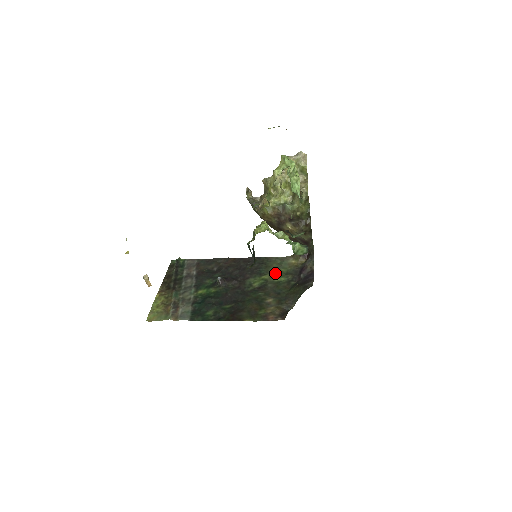
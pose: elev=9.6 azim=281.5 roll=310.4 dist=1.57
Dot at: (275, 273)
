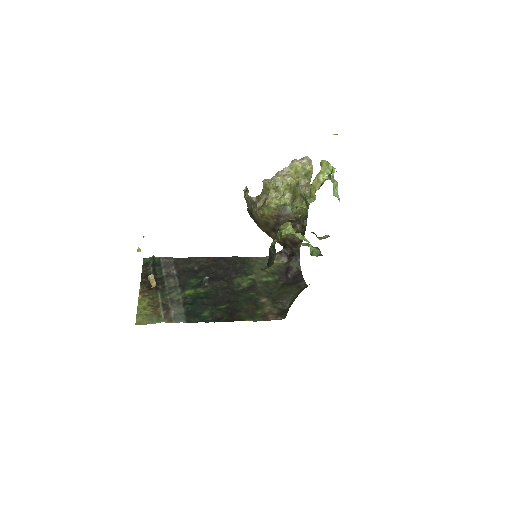
Dot at: (261, 273)
